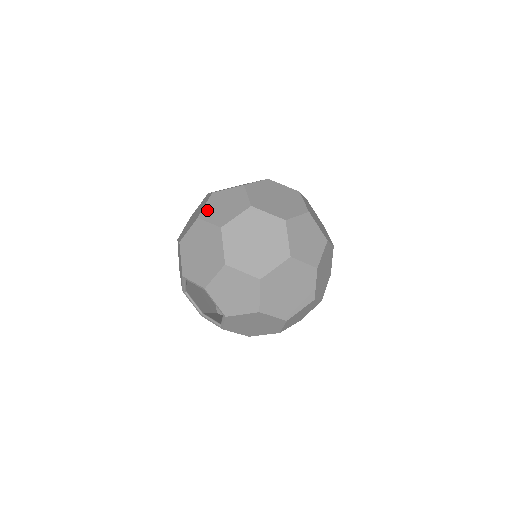
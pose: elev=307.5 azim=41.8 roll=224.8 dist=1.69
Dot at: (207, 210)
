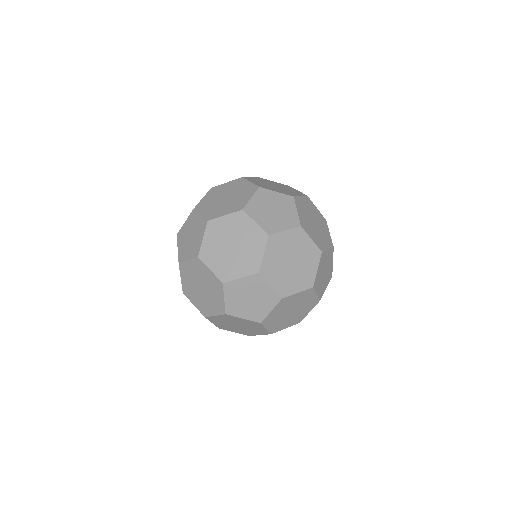
Dot at: occluded
